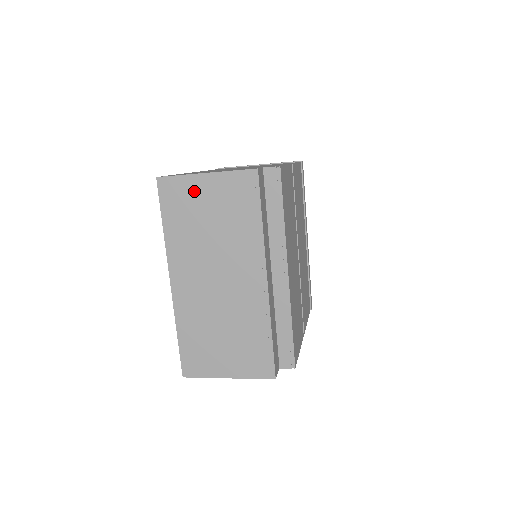
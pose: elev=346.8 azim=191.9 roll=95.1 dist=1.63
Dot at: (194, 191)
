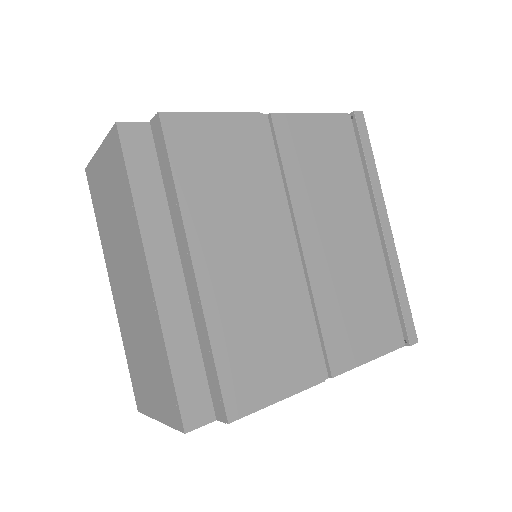
Dot at: (99, 174)
